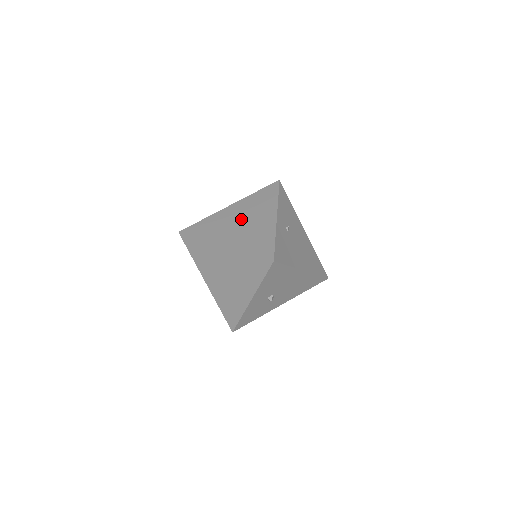
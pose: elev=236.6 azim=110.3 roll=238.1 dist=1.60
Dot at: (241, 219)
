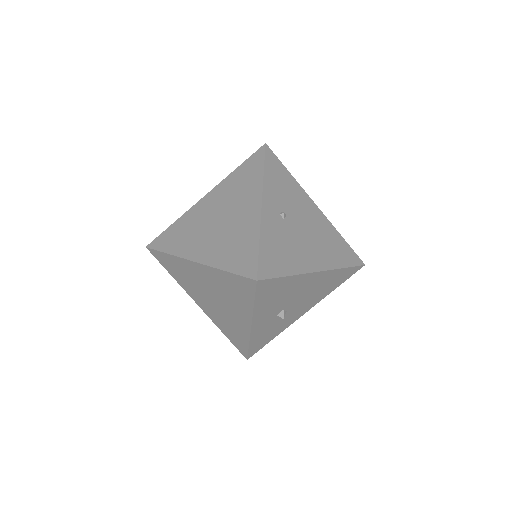
Dot at: (217, 215)
